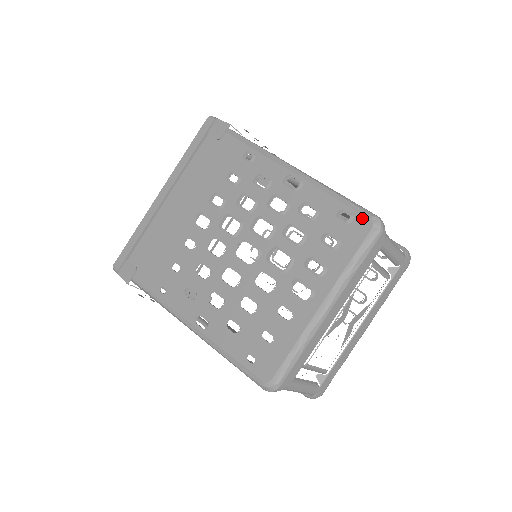
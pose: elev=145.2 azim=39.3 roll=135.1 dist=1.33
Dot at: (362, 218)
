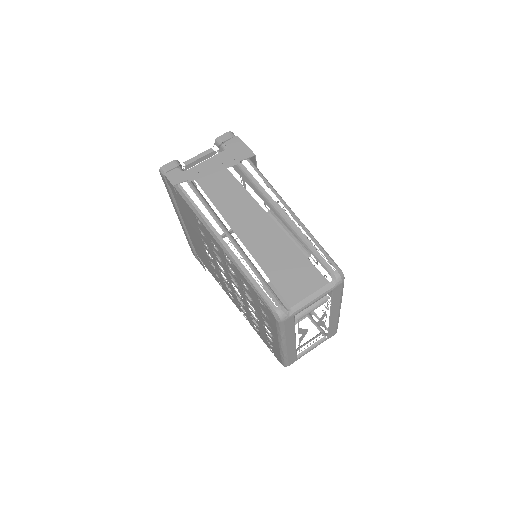
Dot at: (268, 310)
